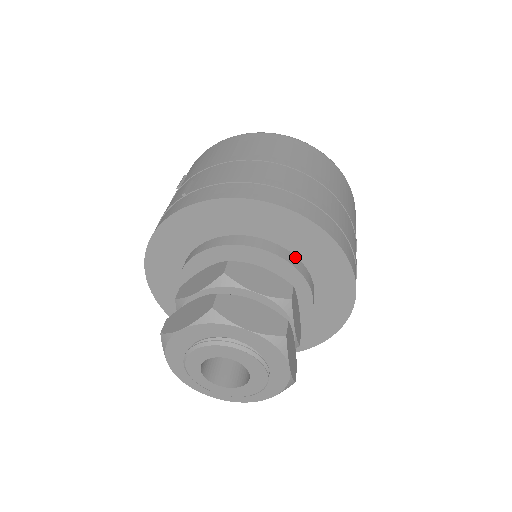
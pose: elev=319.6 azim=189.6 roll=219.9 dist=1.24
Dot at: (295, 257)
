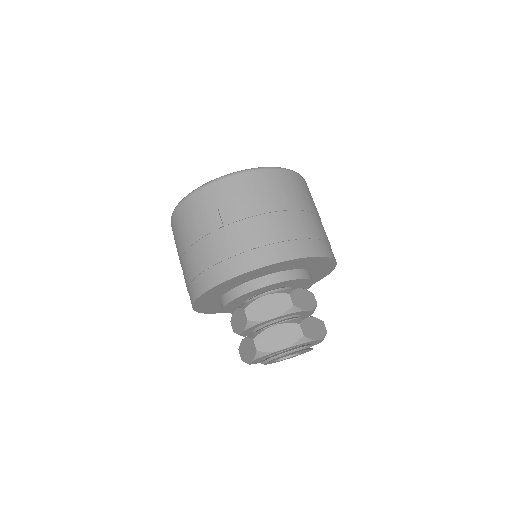
Dot at: (310, 272)
